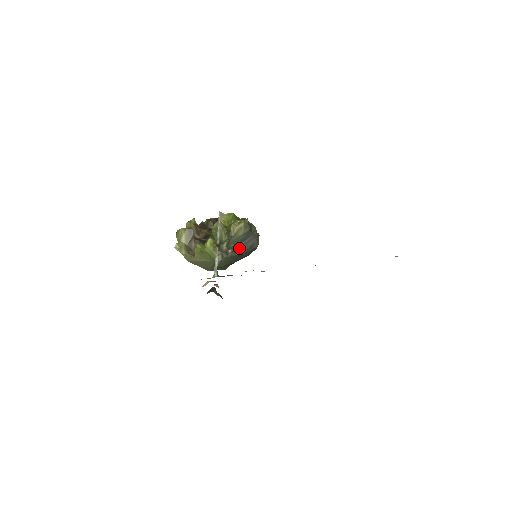
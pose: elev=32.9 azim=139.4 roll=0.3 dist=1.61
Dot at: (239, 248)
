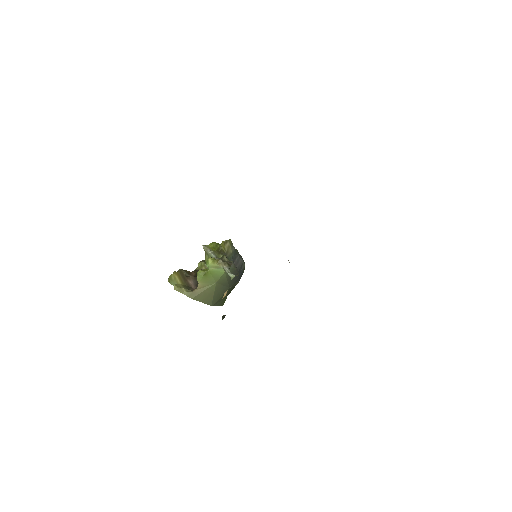
Dot at: occluded
